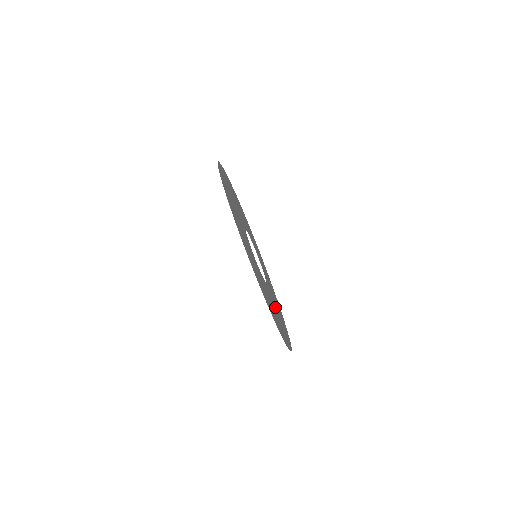
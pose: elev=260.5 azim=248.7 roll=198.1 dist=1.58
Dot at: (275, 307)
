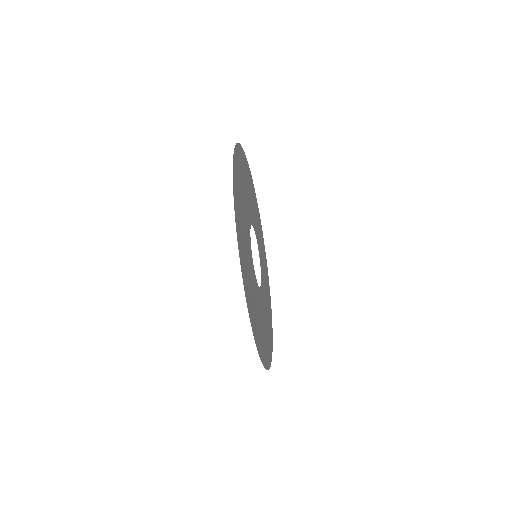
Dot at: (264, 280)
